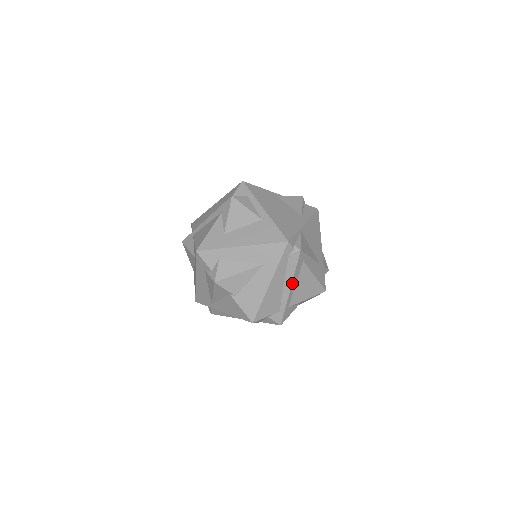
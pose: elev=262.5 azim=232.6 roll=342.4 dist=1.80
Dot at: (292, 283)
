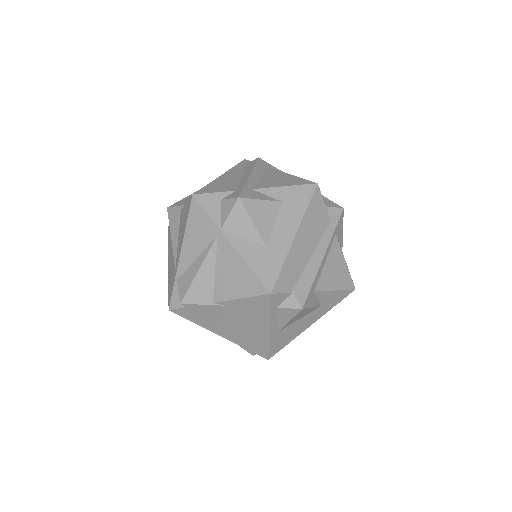
Dot at: (252, 173)
